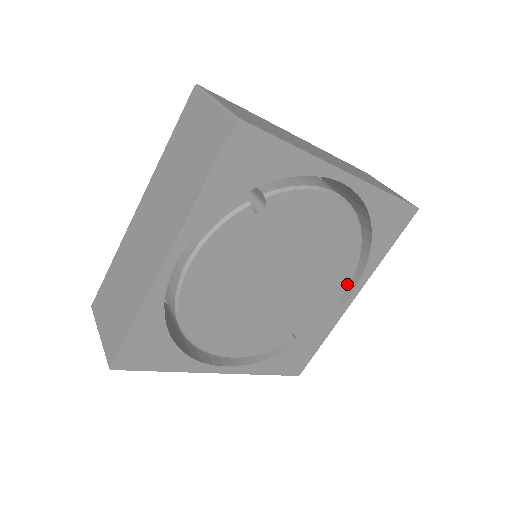
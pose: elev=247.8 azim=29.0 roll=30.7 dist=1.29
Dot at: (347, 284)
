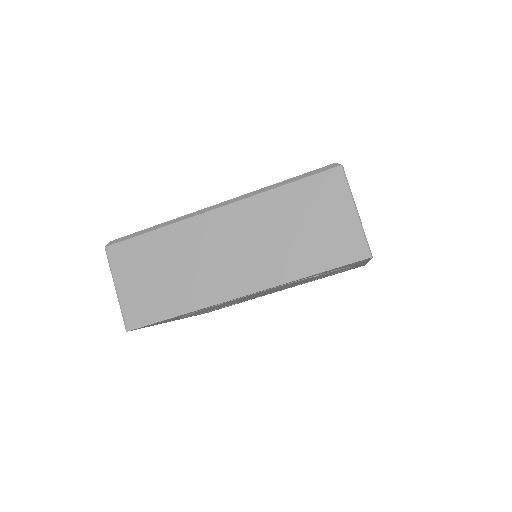
Dot at: occluded
